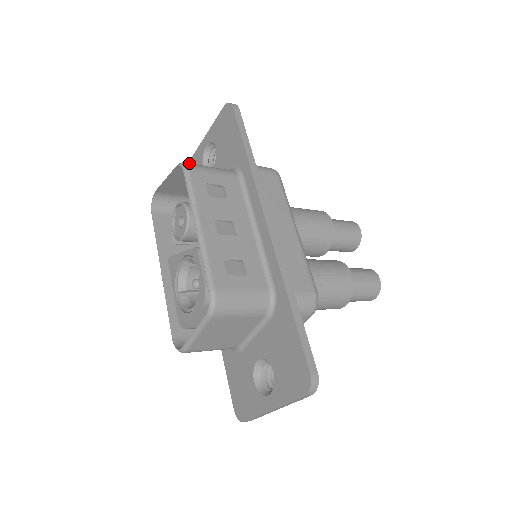
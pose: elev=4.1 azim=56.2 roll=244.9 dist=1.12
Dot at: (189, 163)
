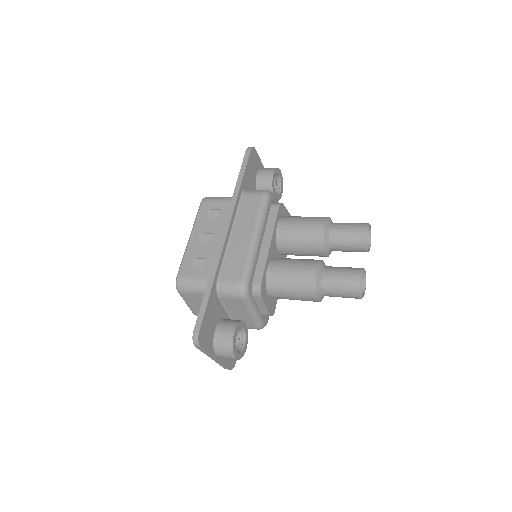
Dot at: (208, 197)
